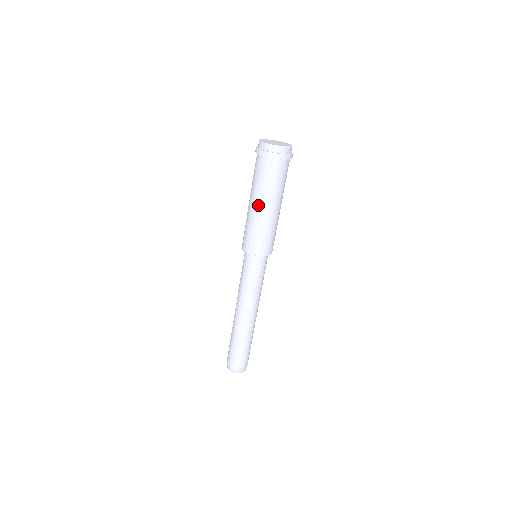
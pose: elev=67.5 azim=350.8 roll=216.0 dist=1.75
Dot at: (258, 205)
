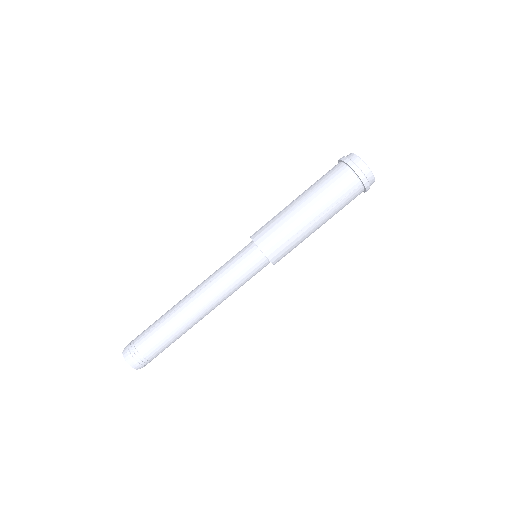
Dot at: (311, 211)
